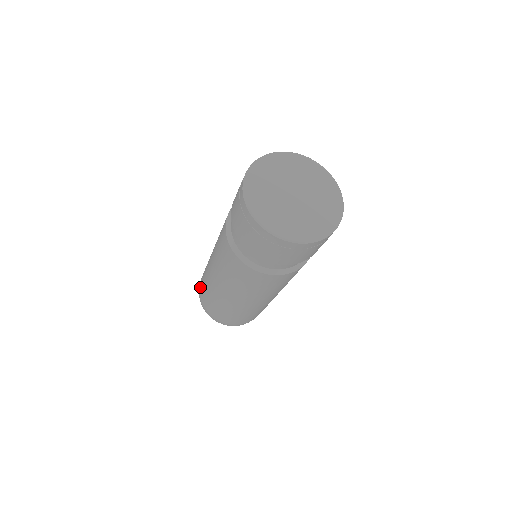
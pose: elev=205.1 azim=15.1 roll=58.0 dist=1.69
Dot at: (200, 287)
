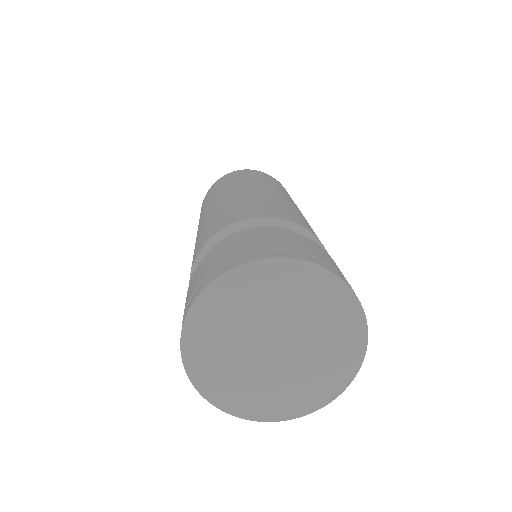
Dot at: occluded
